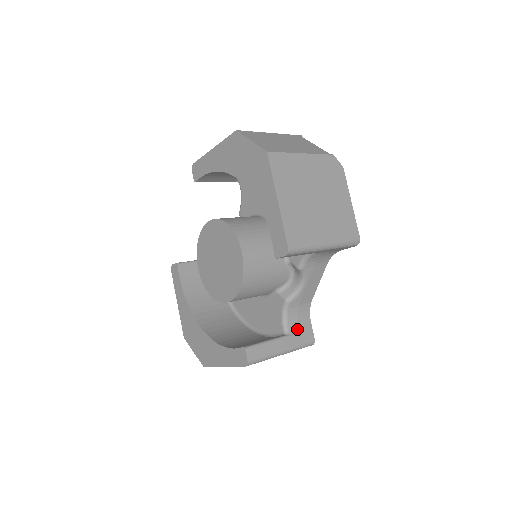
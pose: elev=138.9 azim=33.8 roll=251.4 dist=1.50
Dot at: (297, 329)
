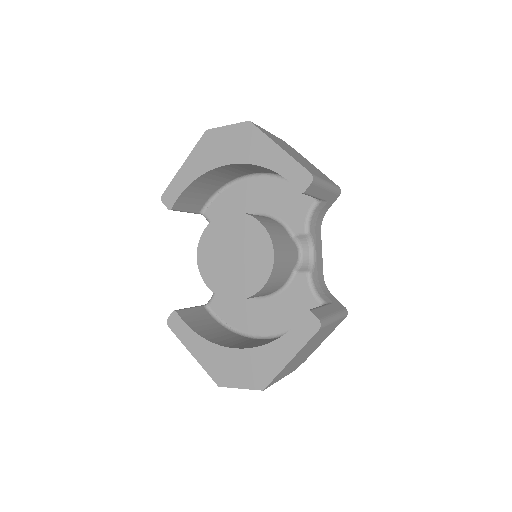
Dot at: (329, 300)
